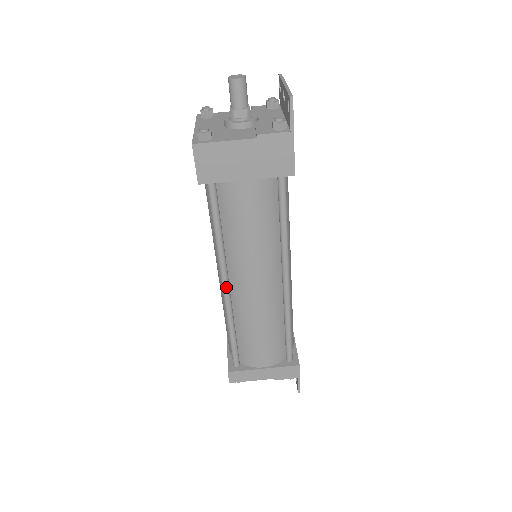
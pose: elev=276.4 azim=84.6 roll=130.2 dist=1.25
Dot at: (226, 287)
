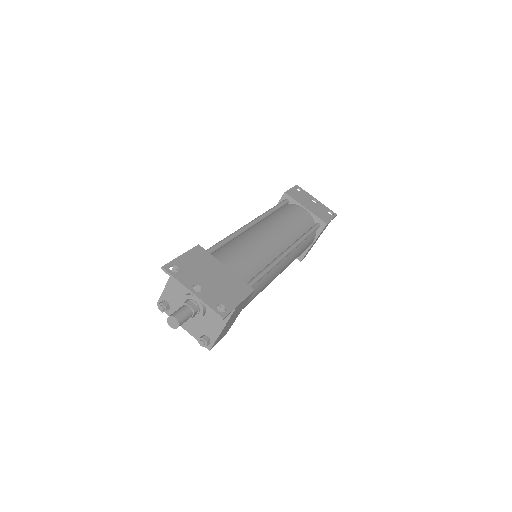
Dot at: occluded
